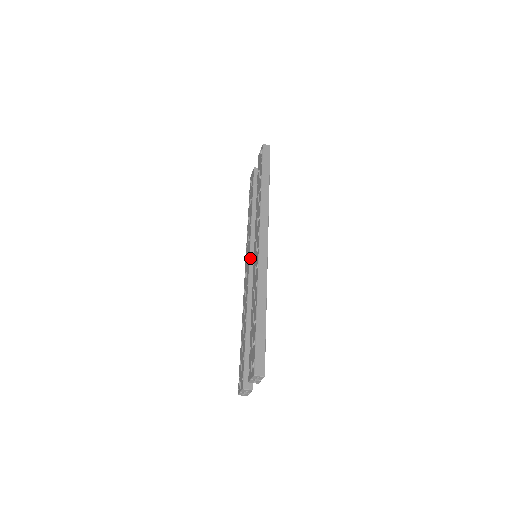
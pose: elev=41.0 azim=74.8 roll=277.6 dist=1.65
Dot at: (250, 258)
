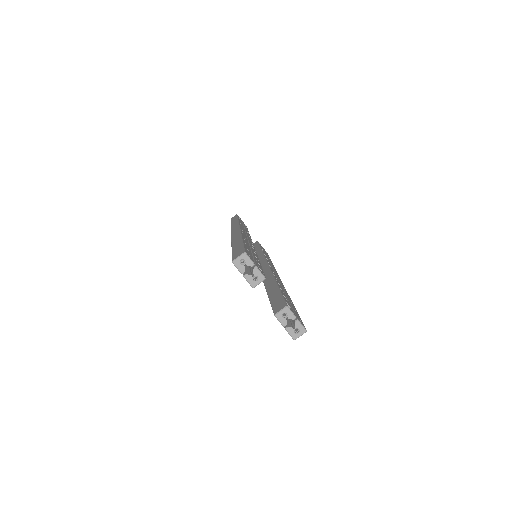
Dot at: occluded
